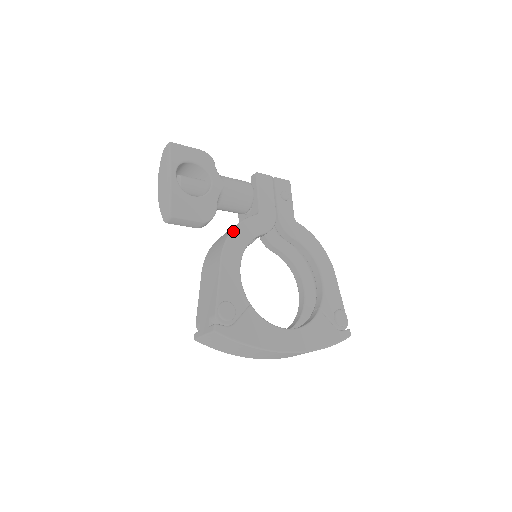
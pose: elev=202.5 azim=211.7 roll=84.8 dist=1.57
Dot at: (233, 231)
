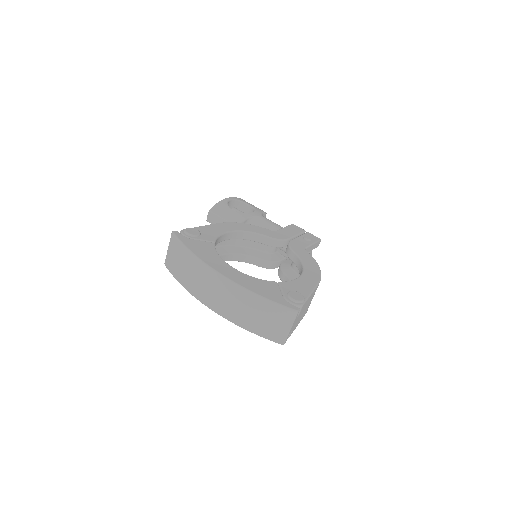
Dot at: (242, 223)
